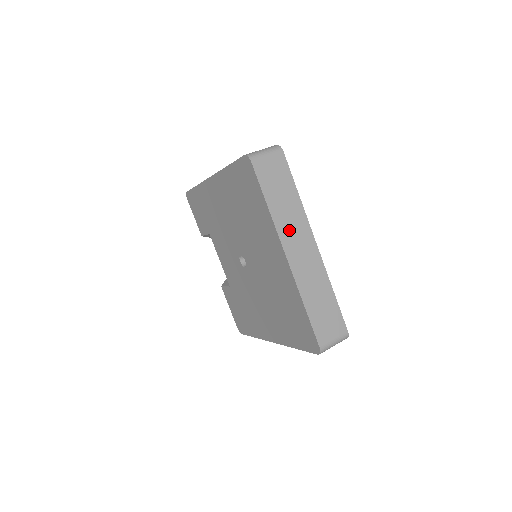
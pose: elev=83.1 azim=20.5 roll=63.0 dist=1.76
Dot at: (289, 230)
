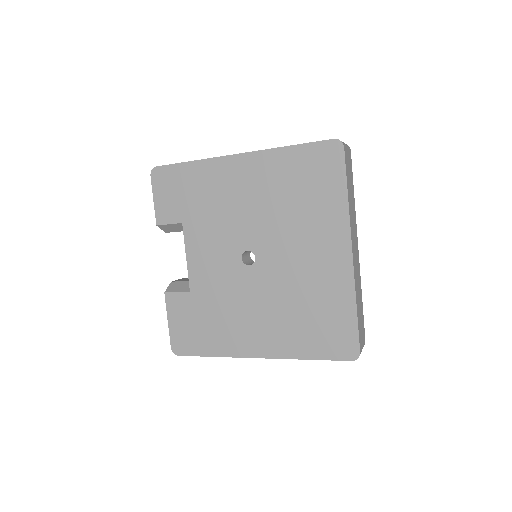
Dot at: (353, 226)
